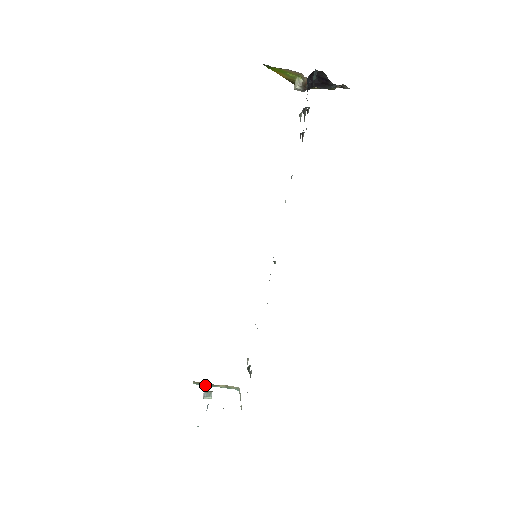
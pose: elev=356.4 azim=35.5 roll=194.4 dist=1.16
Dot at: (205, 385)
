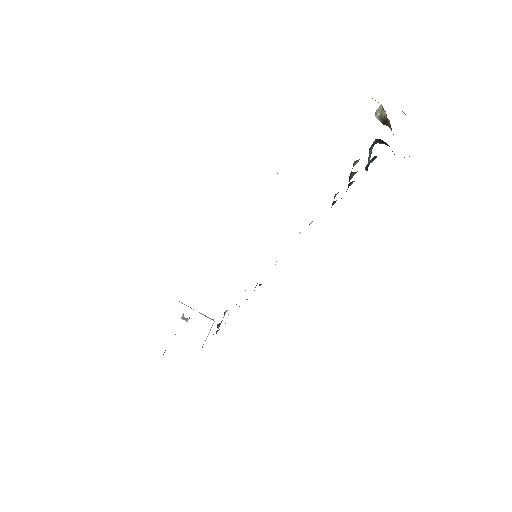
Dot at: (188, 306)
